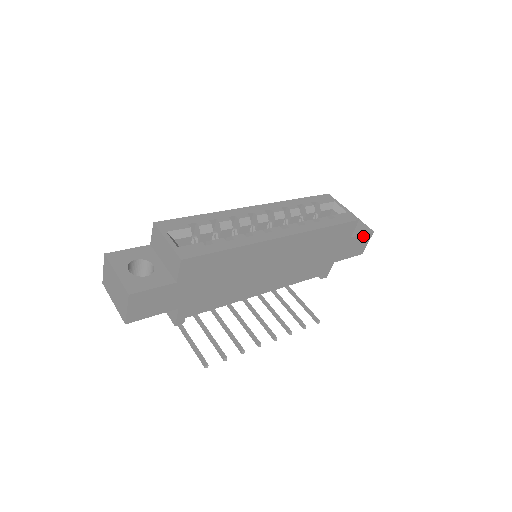
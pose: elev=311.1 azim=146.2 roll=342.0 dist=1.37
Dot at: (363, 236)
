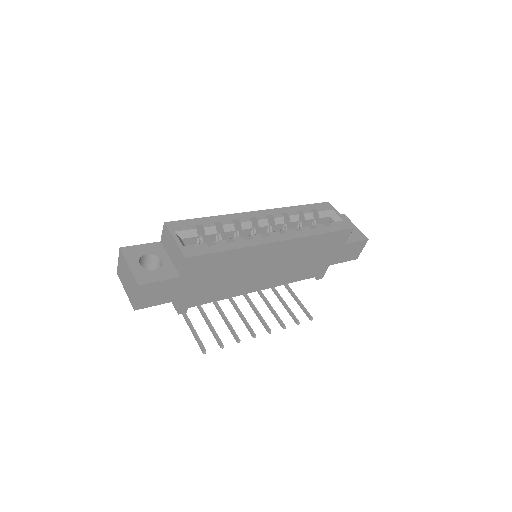
Dot at: (358, 243)
